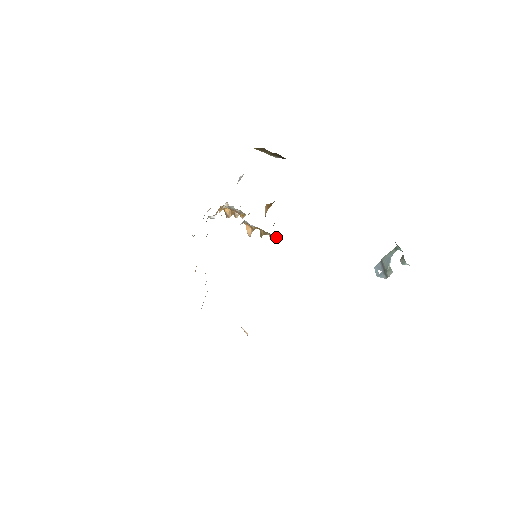
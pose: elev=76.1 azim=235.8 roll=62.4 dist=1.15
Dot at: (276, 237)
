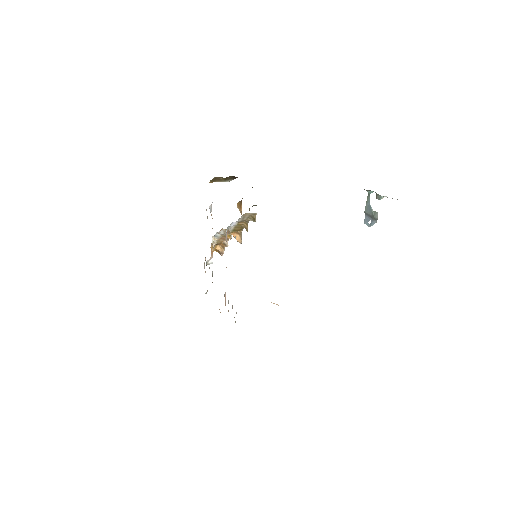
Dot at: (254, 214)
